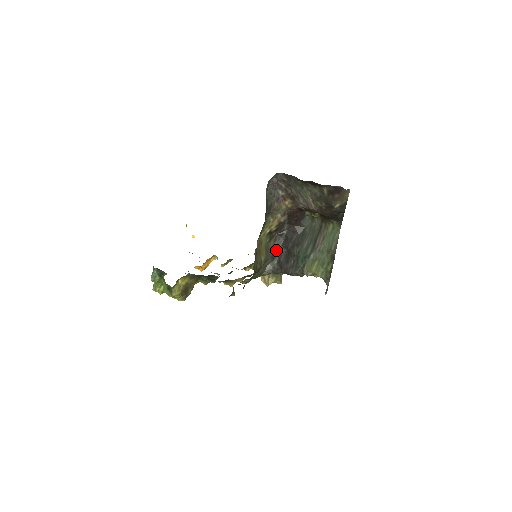
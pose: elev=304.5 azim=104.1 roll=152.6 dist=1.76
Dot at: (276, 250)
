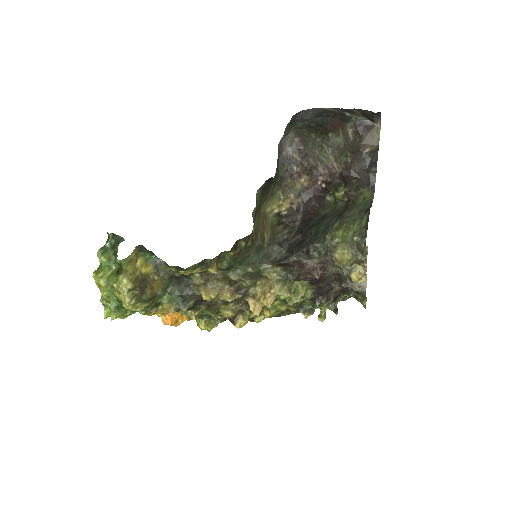
Dot at: (285, 238)
